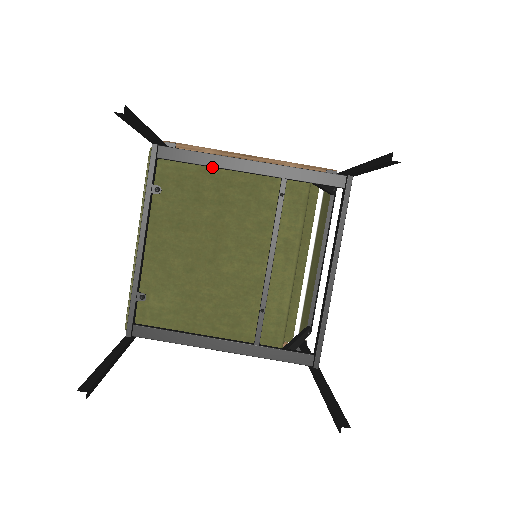
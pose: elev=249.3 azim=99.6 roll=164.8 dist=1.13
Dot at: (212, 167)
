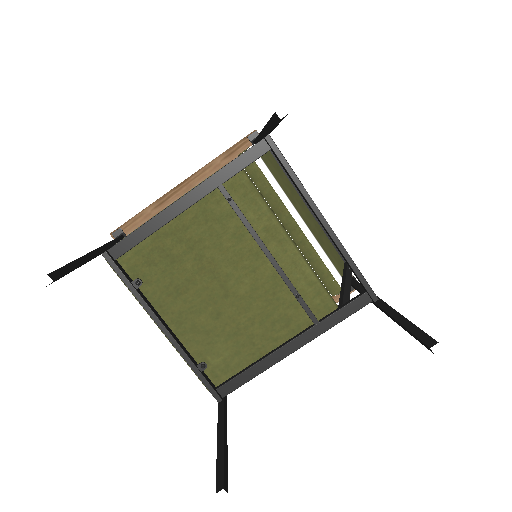
Dot at: (160, 228)
